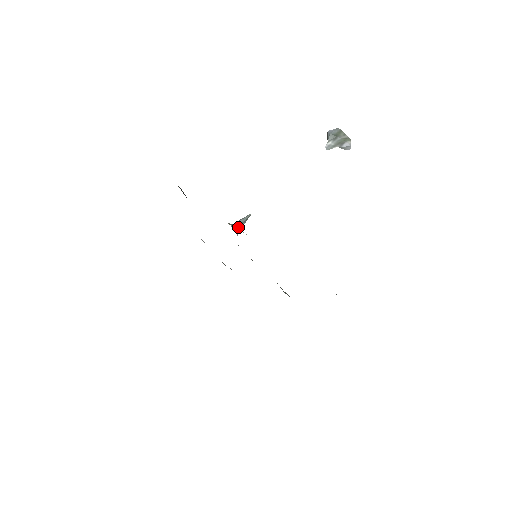
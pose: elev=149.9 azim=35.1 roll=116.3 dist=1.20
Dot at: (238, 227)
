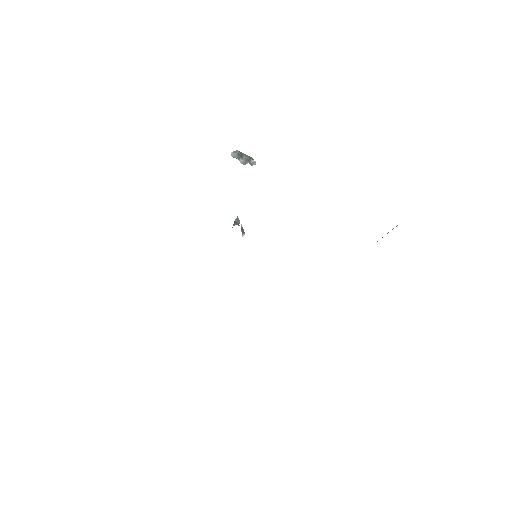
Dot at: occluded
